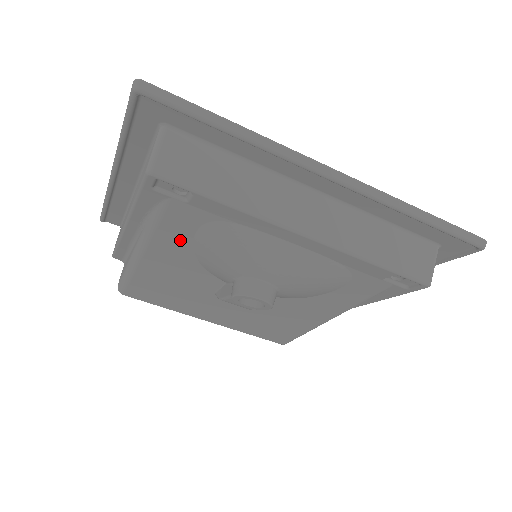
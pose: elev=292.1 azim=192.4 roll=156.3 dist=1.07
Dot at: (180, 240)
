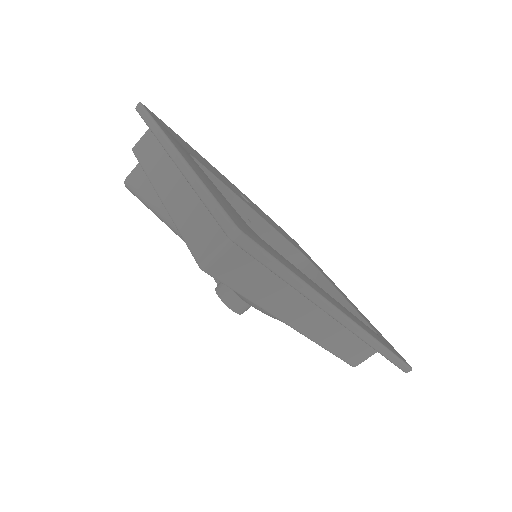
Dot at: occluded
